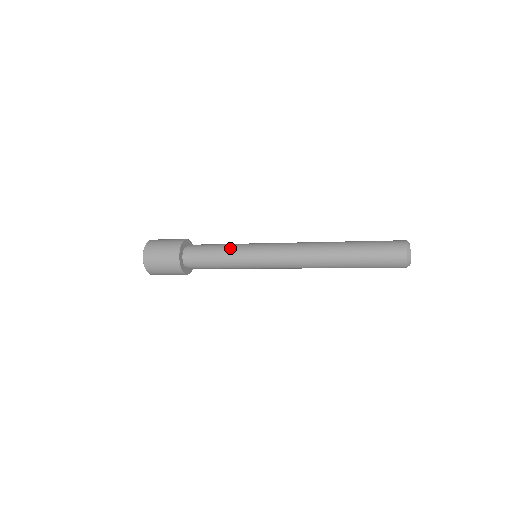
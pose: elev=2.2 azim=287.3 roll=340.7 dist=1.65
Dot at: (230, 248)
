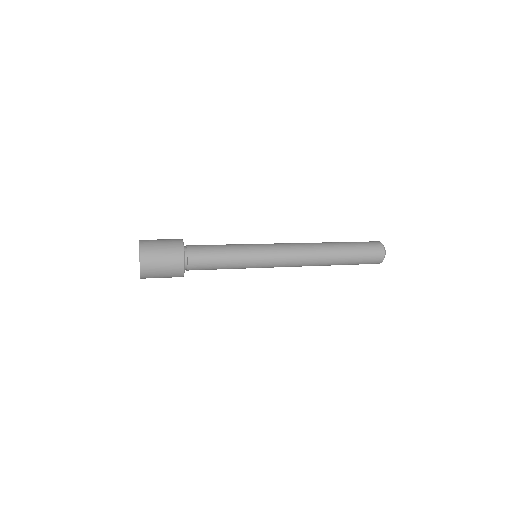
Dot at: (236, 249)
